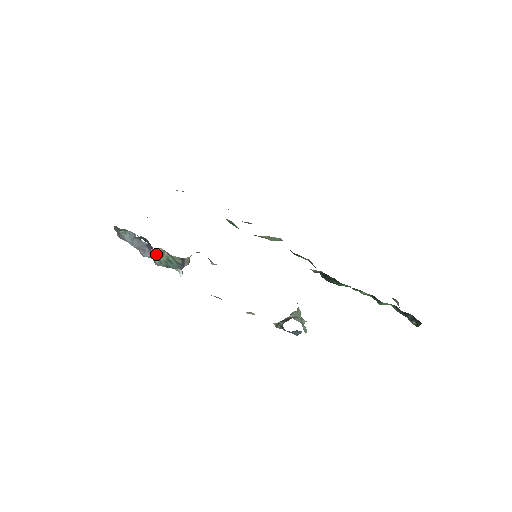
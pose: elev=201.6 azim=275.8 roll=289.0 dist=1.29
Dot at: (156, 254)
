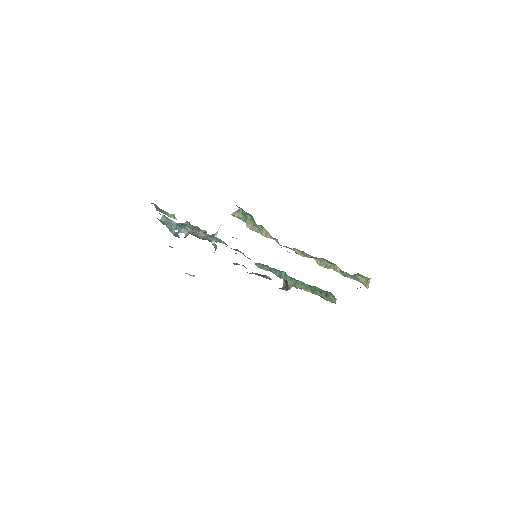
Dot at: occluded
